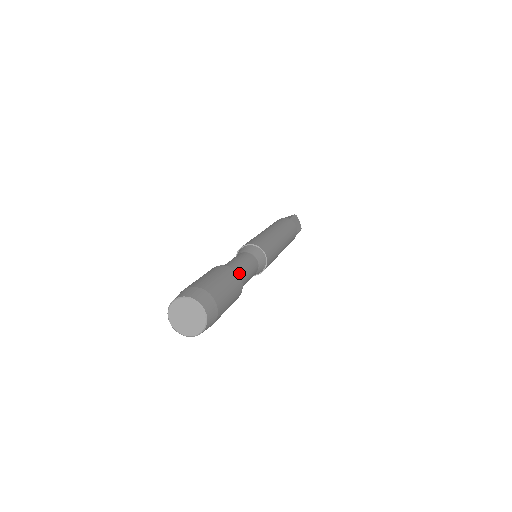
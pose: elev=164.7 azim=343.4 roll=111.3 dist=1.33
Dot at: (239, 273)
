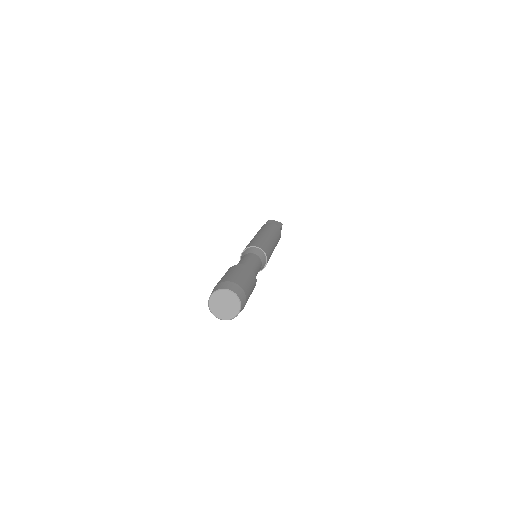
Dot at: occluded
